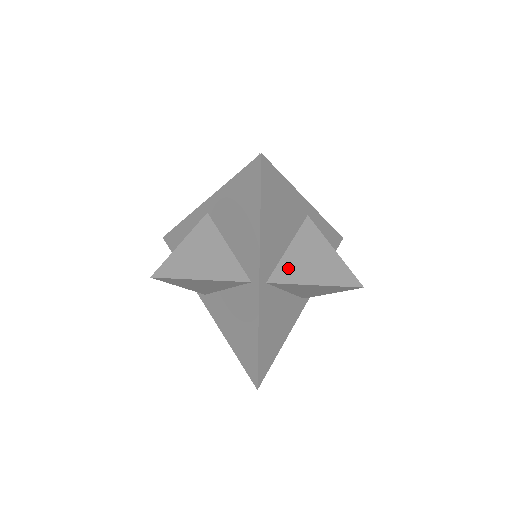
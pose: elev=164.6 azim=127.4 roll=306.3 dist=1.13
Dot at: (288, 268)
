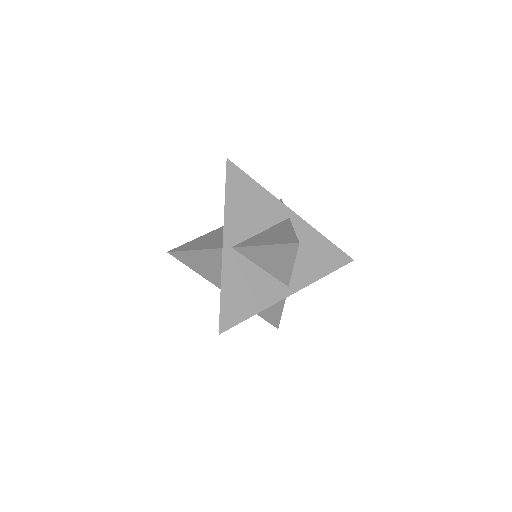
Dot at: (252, 240)
